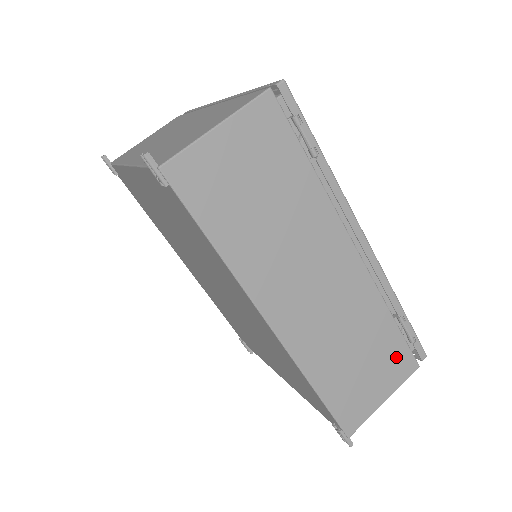
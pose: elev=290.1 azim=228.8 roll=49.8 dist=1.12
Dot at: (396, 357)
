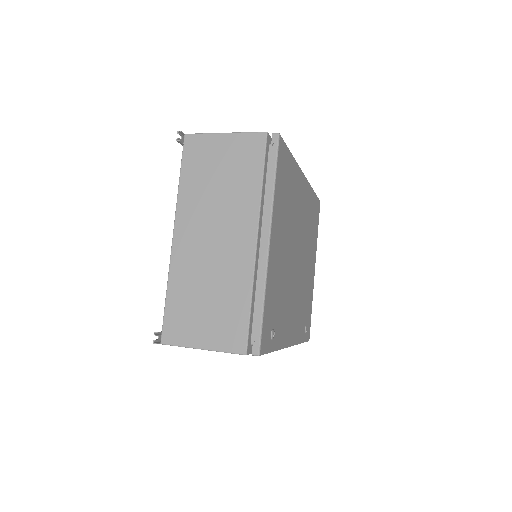
Dot at: occluded
